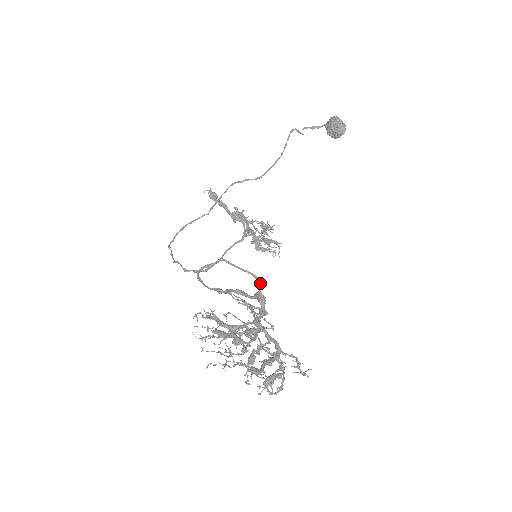
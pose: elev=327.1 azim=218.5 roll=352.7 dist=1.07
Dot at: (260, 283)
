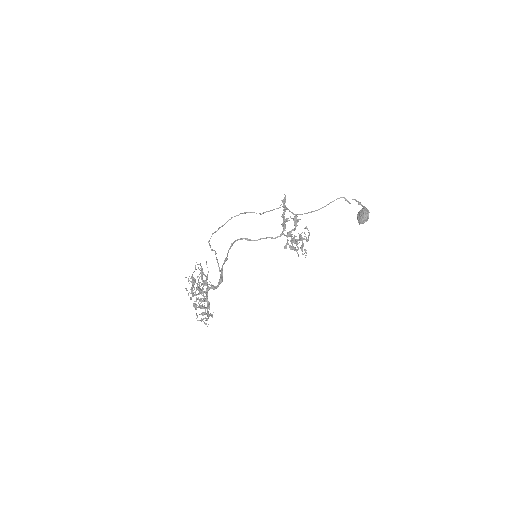
Dot at: (220, 275)
